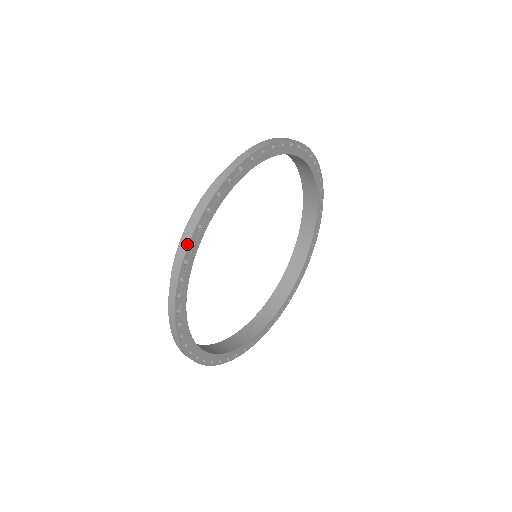
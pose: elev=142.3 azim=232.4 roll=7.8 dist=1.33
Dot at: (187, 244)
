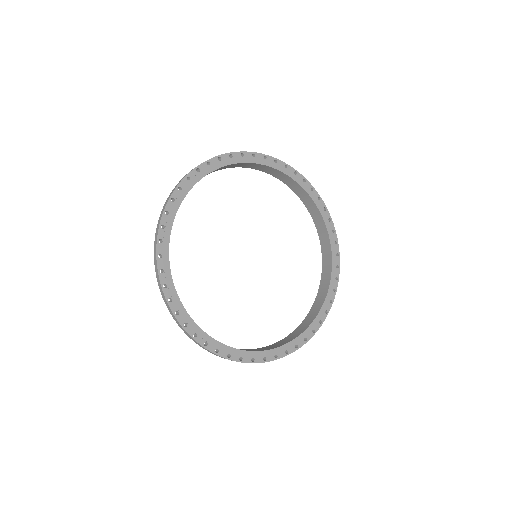
Dot at: (185, 176)
